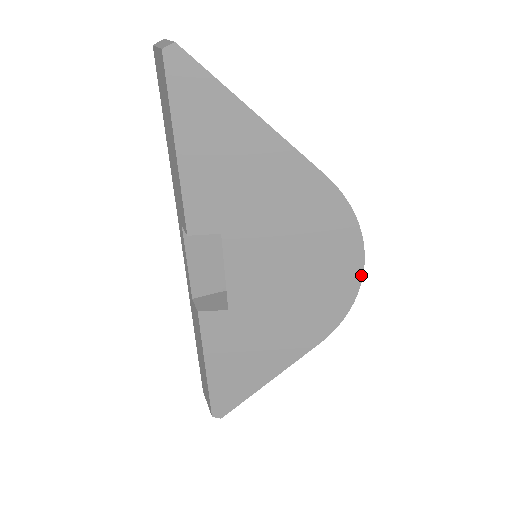
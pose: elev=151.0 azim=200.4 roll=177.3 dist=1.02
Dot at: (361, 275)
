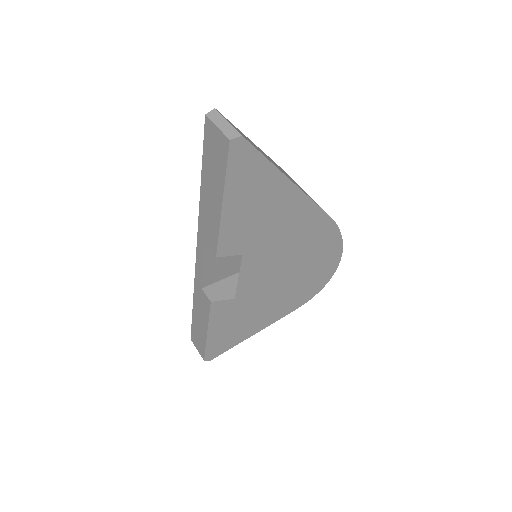
Dot at: (335, 270)
